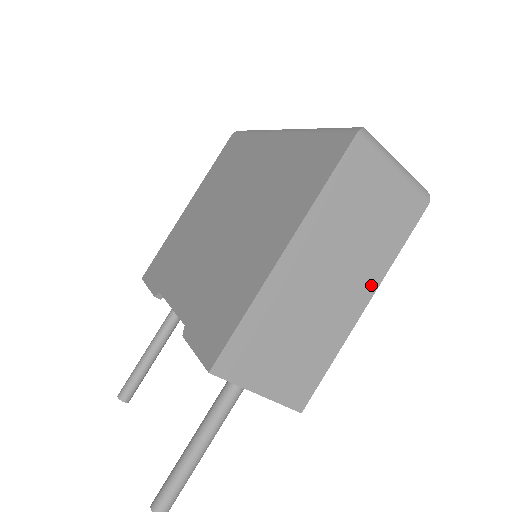
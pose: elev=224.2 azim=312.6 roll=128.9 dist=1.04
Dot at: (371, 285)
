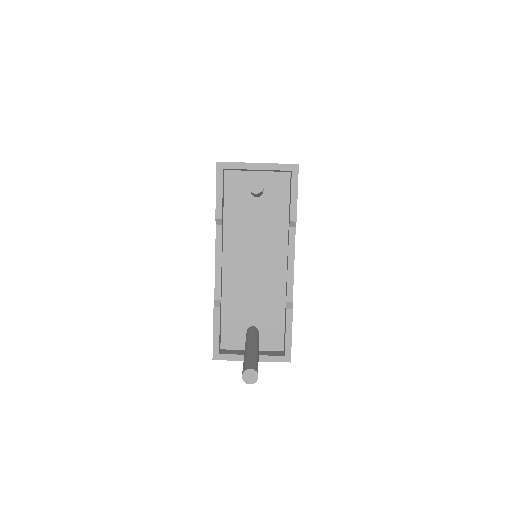
Dot at: occluded
